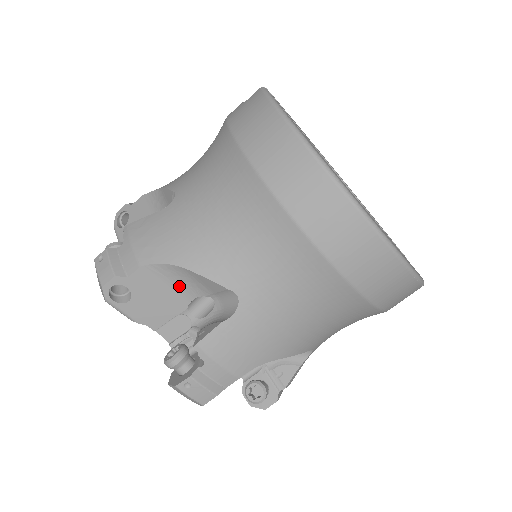
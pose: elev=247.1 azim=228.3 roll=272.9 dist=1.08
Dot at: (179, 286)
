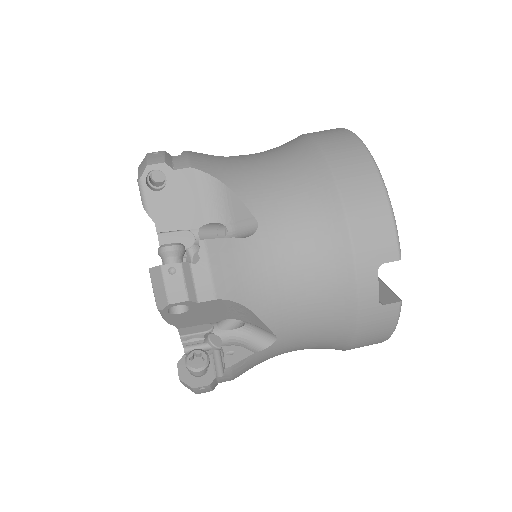
Dot at: occluded
